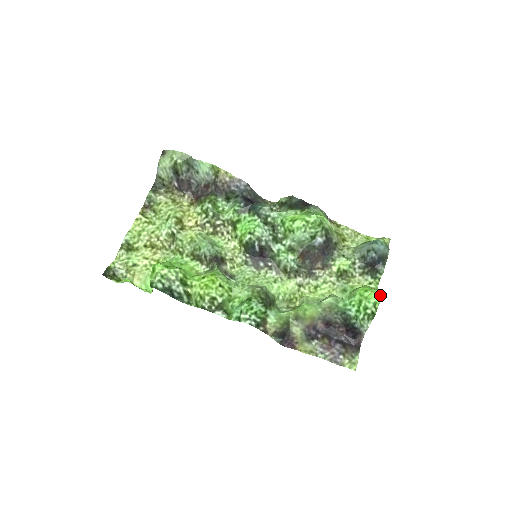
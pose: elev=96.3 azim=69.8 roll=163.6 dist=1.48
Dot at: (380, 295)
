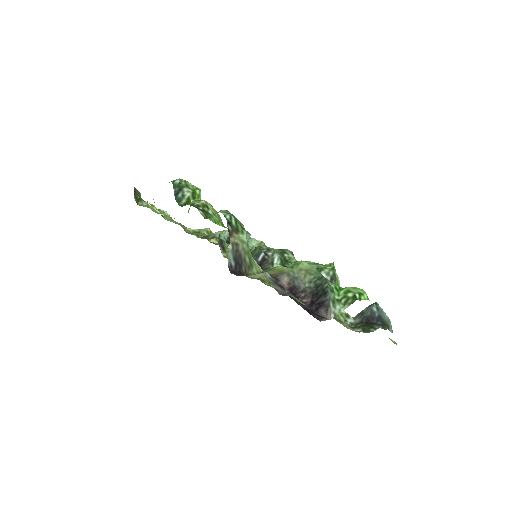
Dot at: occluded
